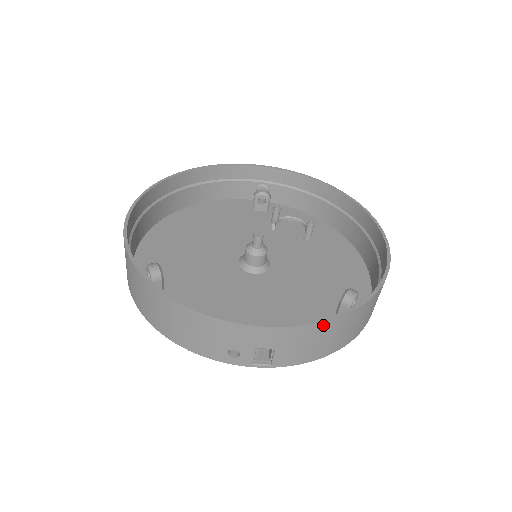
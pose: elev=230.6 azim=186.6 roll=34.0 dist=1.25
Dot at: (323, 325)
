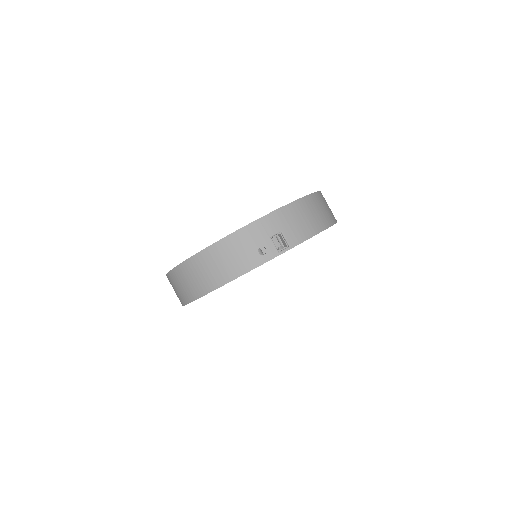
Dot at: (295, 205)
